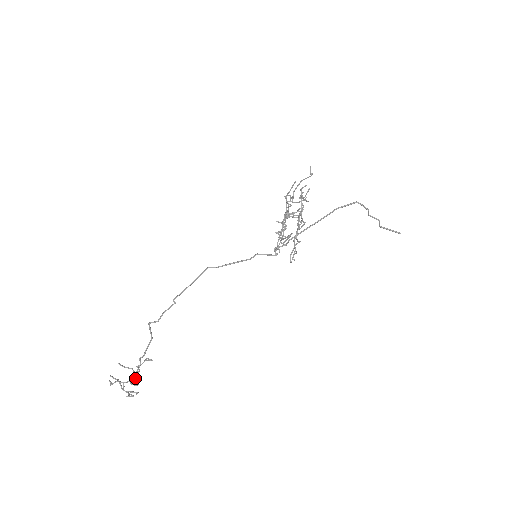
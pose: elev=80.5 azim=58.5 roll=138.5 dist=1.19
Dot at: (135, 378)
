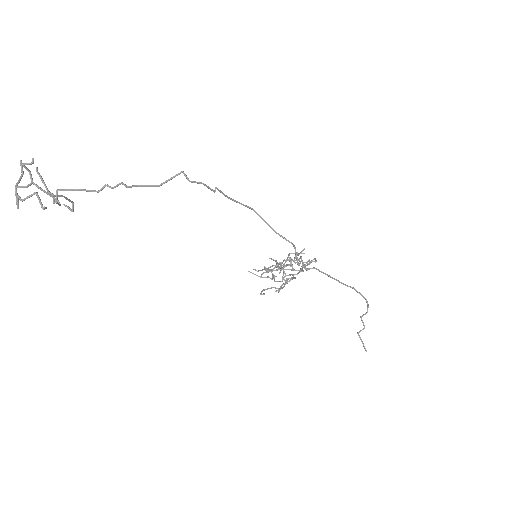
Dot at: (53, 196)
